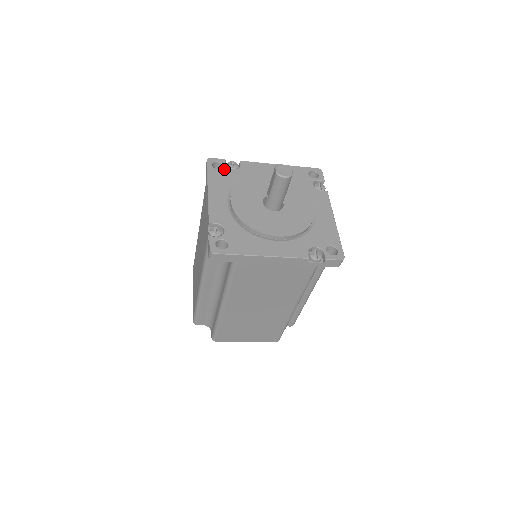
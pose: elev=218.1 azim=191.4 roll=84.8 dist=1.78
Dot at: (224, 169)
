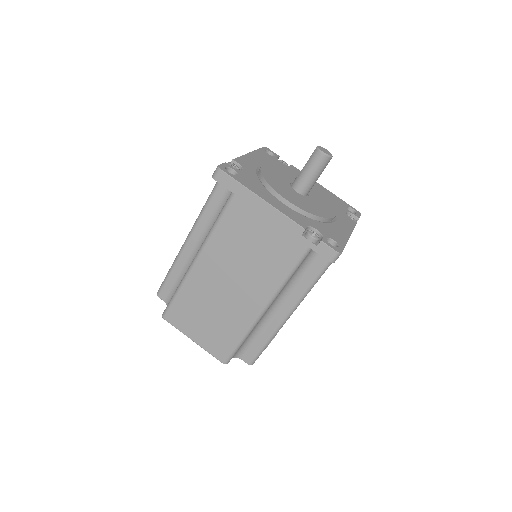
Dot at: (274, 157)
